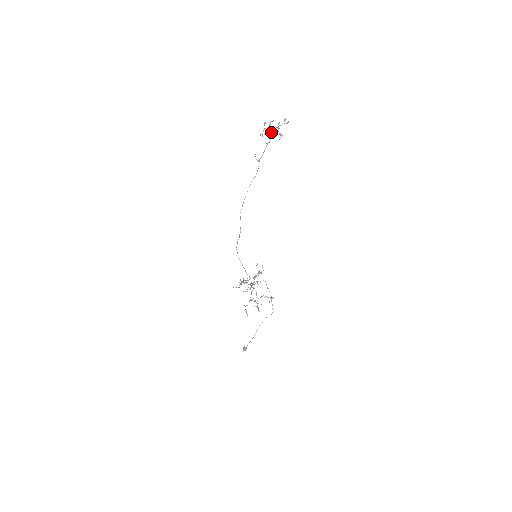
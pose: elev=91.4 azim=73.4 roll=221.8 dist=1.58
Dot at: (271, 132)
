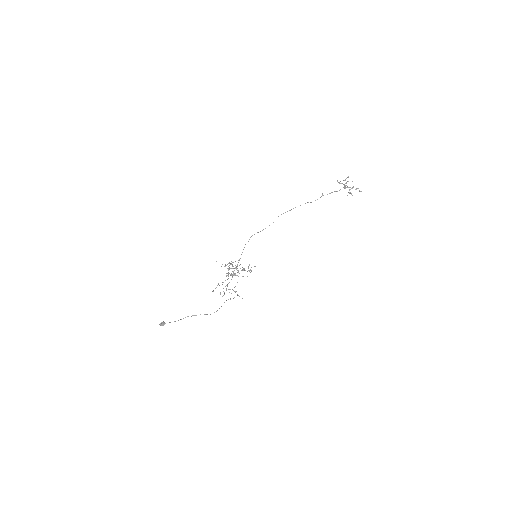
Dot at: occluded
